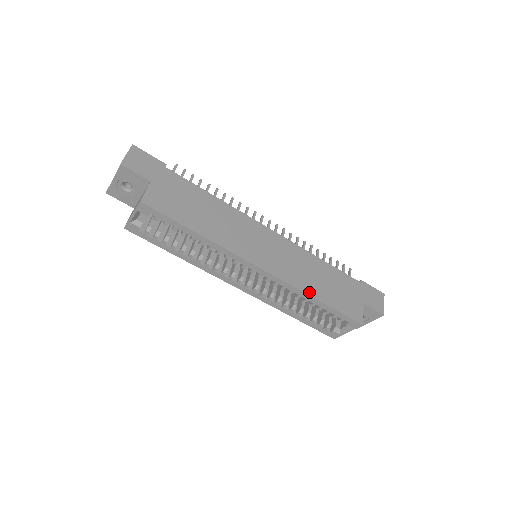
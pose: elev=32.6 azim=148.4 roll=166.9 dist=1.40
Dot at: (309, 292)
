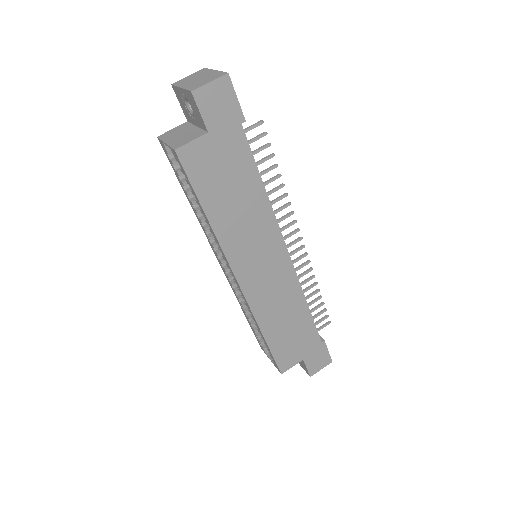
Dot at: (262, 326)
